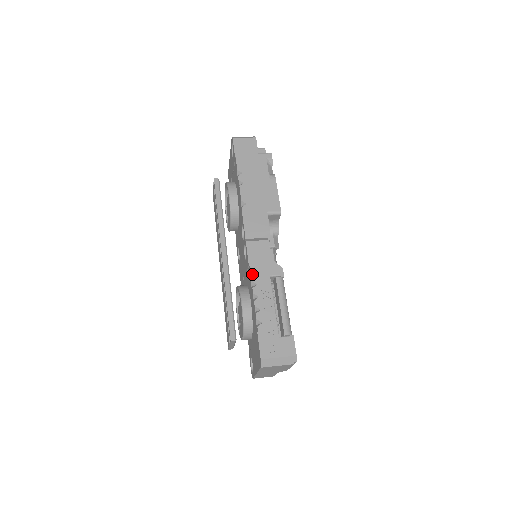
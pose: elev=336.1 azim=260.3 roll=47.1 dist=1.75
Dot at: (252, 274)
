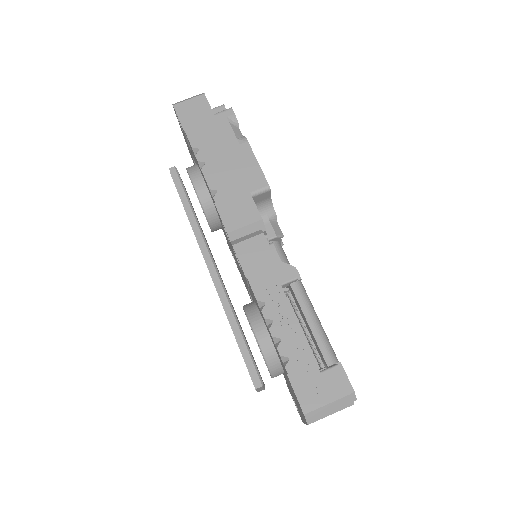
Dot at: (255, 290)
